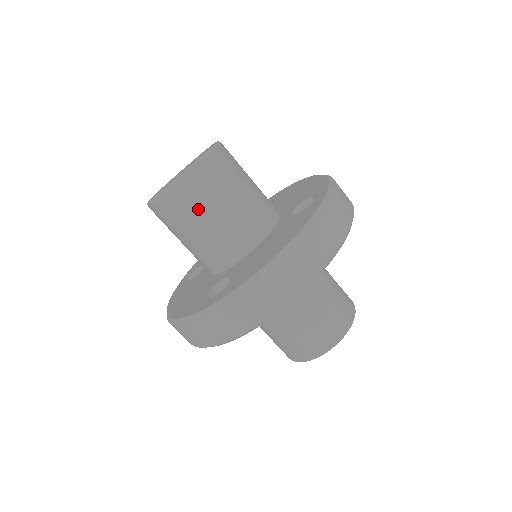
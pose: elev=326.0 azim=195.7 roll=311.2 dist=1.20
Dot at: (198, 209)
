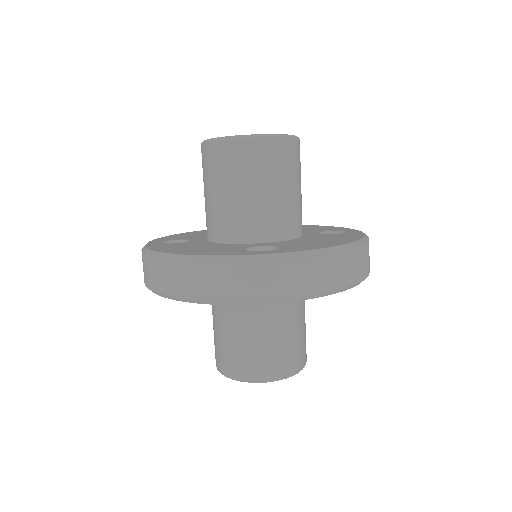
Dot at: (273, 172)
